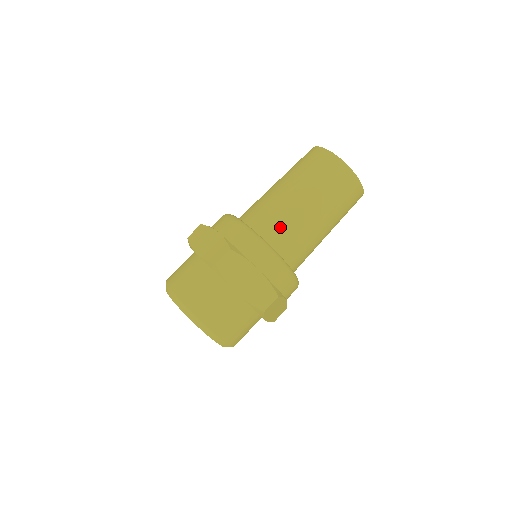
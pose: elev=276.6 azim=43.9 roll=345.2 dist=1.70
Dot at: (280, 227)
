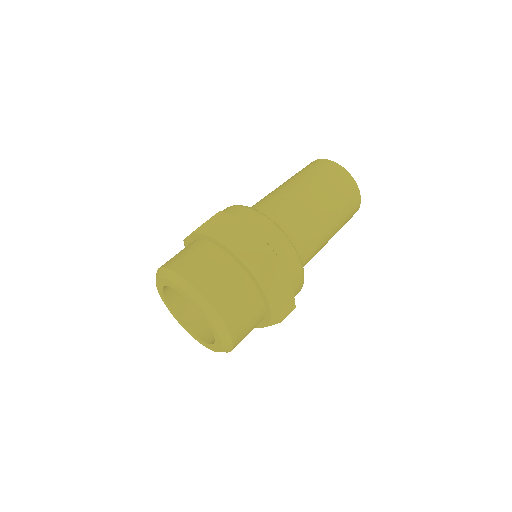
Dot at: (304, 236)
